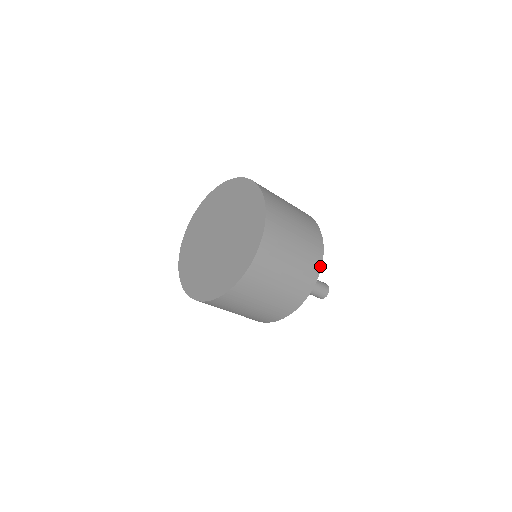
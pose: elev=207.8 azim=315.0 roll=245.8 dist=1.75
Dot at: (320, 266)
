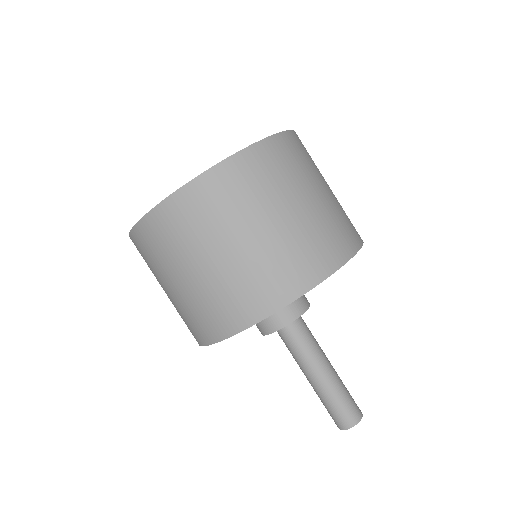
Dot at: (320, 279)
